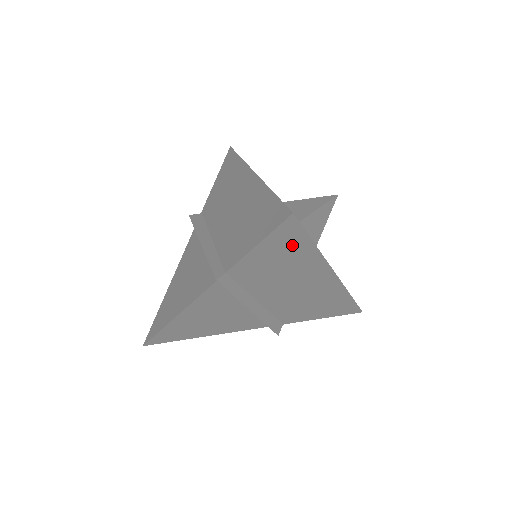
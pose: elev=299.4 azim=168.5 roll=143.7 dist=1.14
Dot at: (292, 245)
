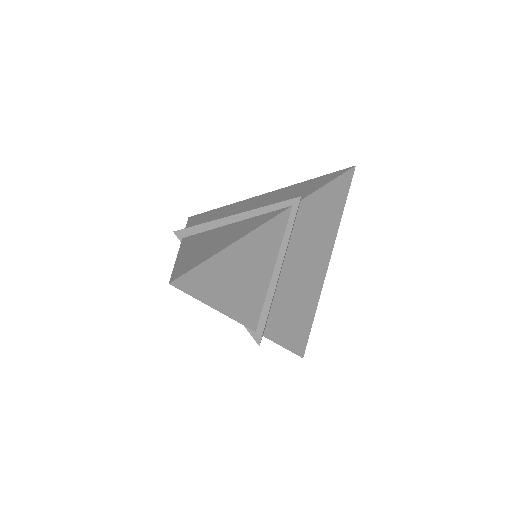
Dot at: (337, 201)
